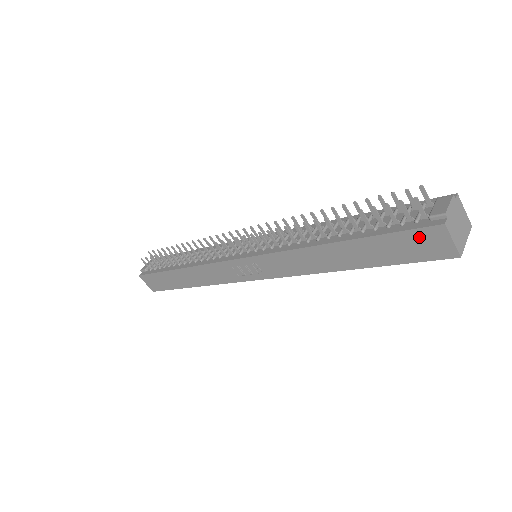
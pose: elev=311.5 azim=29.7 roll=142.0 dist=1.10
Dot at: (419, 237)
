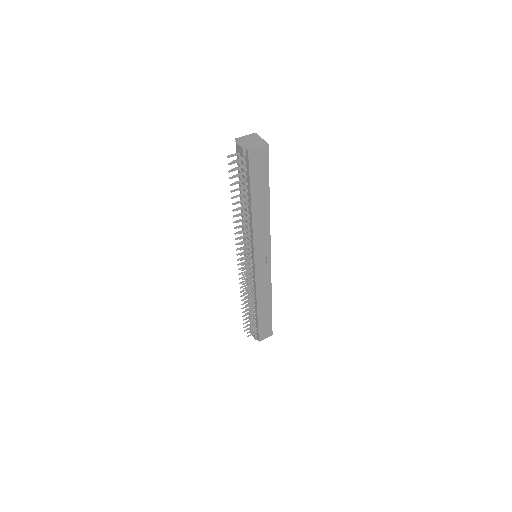
Dot at: (254, 163)
